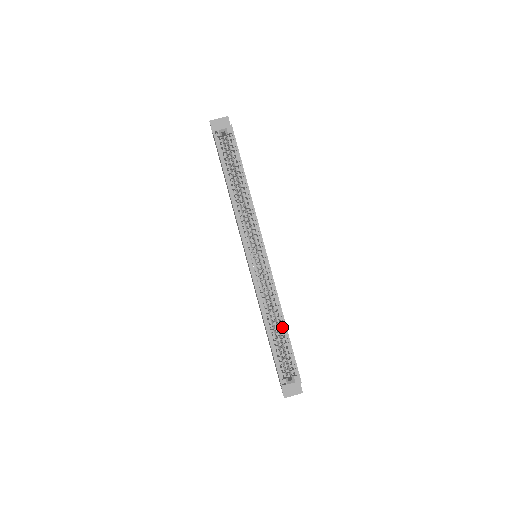
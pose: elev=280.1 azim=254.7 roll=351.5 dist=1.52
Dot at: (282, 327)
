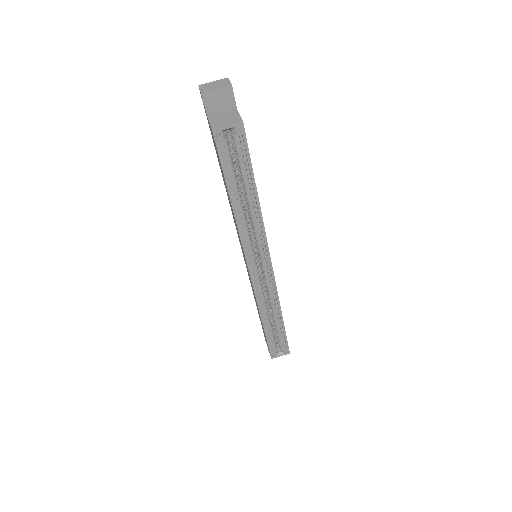
Dot at: (278, 320)
